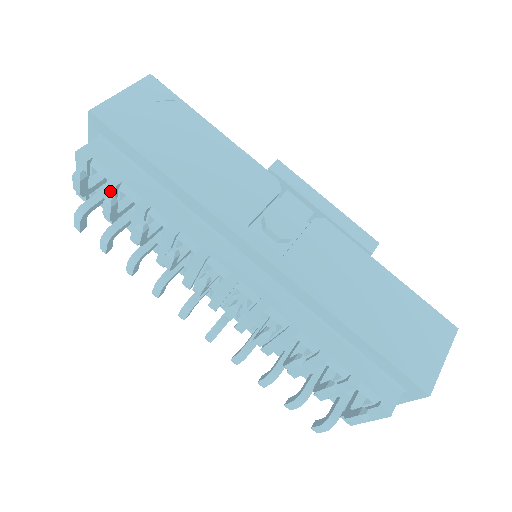
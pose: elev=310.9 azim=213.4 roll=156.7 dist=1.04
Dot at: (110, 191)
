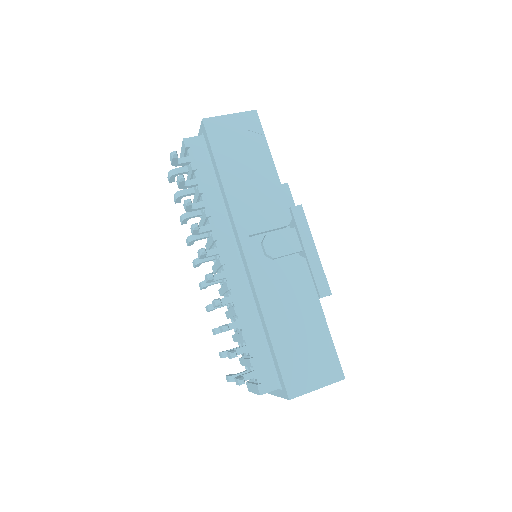
Dot at: (190, 170)
